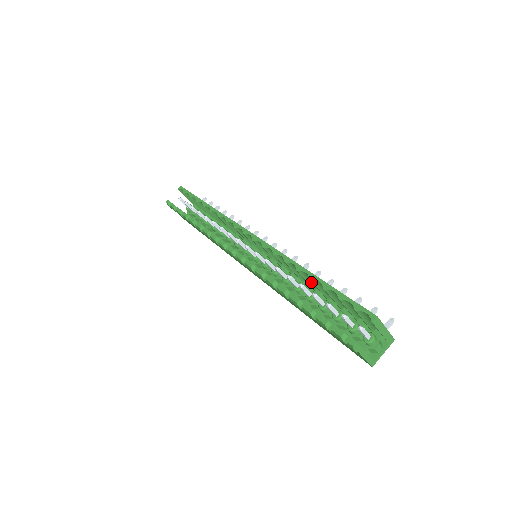
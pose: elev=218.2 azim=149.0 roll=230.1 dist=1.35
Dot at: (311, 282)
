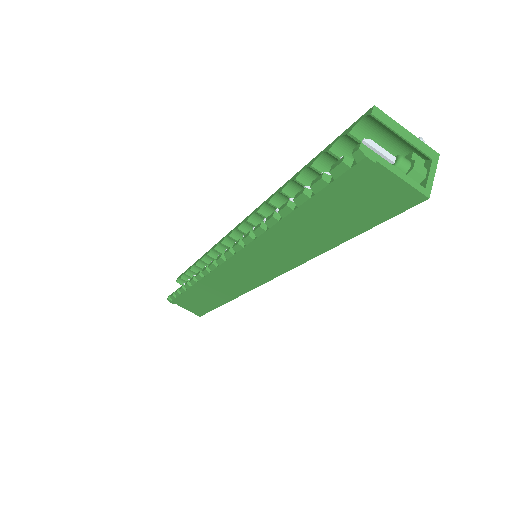
Dot at: occluded
